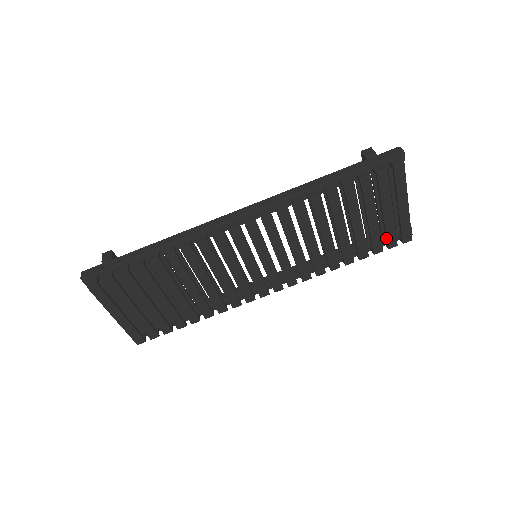
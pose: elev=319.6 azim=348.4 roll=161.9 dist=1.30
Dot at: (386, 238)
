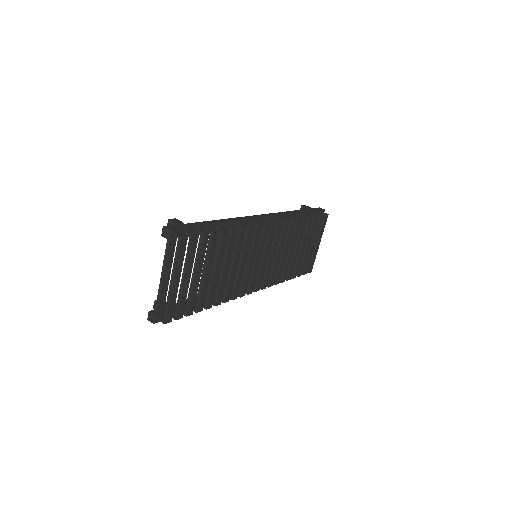
Dot at: (305, 266)
